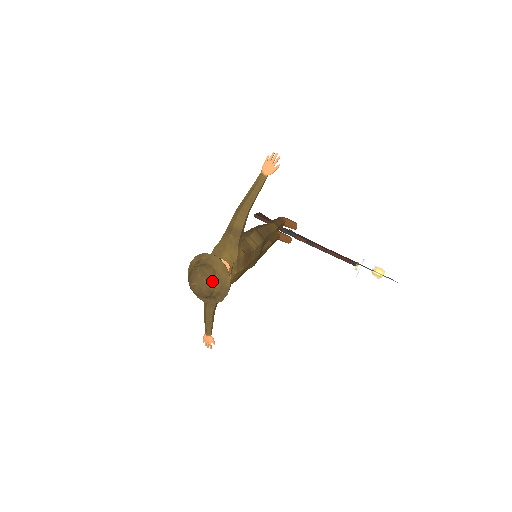
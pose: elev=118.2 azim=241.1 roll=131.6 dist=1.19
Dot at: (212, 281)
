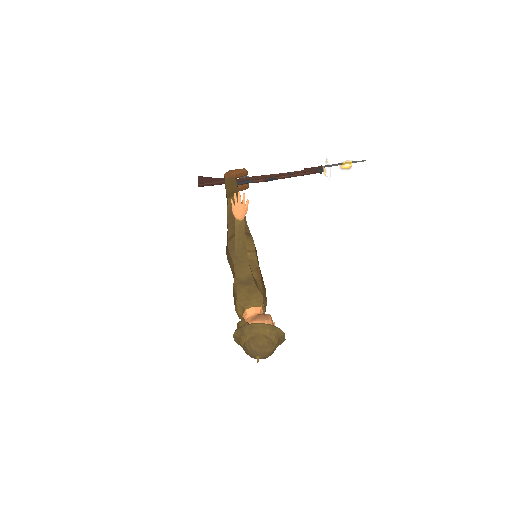
Dot at: (271, 346)
